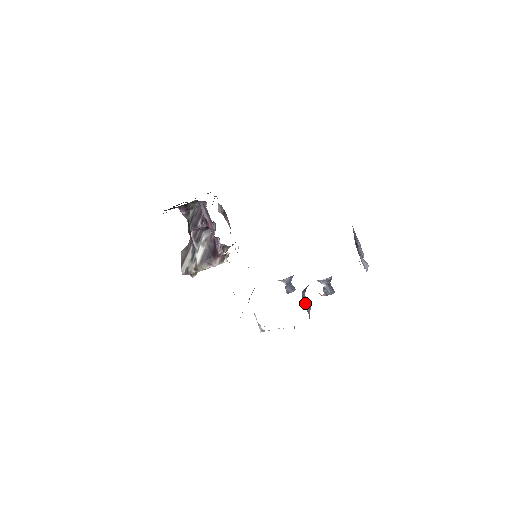
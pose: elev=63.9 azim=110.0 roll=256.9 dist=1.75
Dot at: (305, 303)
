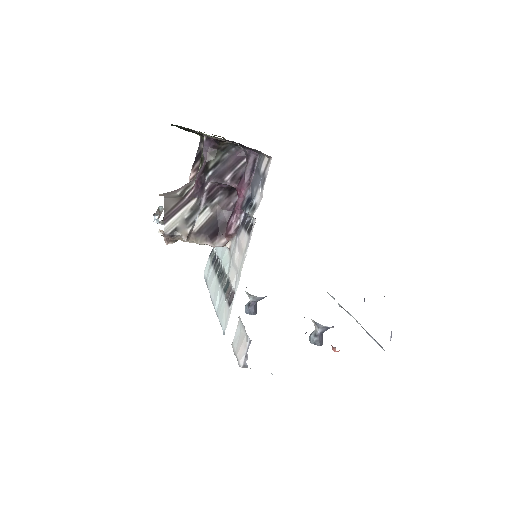
Dot at: occluded
